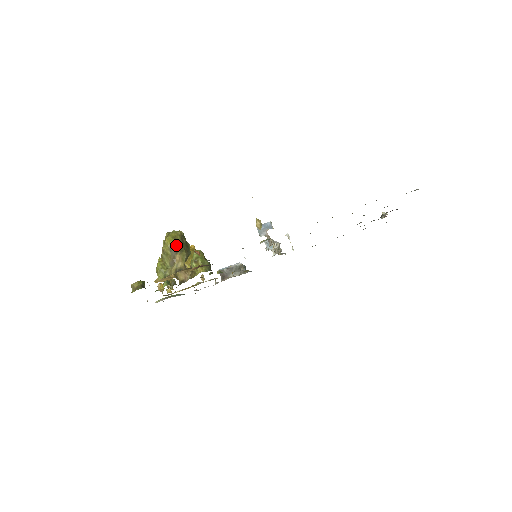
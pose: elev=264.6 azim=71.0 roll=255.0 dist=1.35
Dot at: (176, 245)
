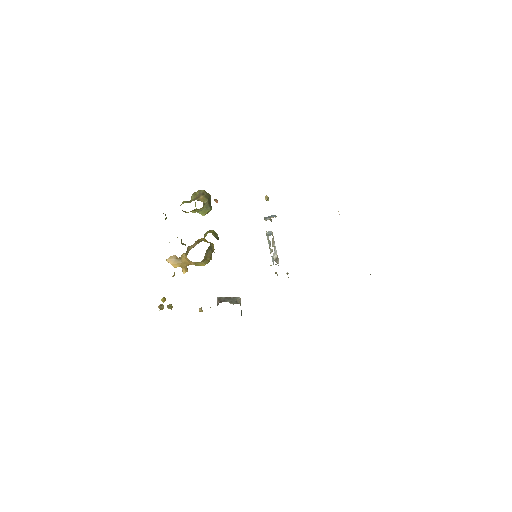
Dot at: (204, 192)
